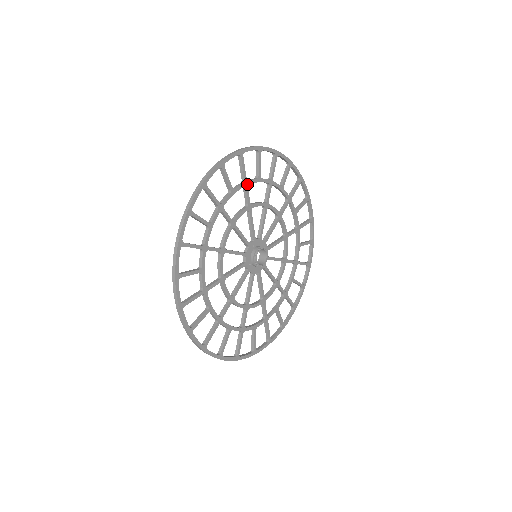
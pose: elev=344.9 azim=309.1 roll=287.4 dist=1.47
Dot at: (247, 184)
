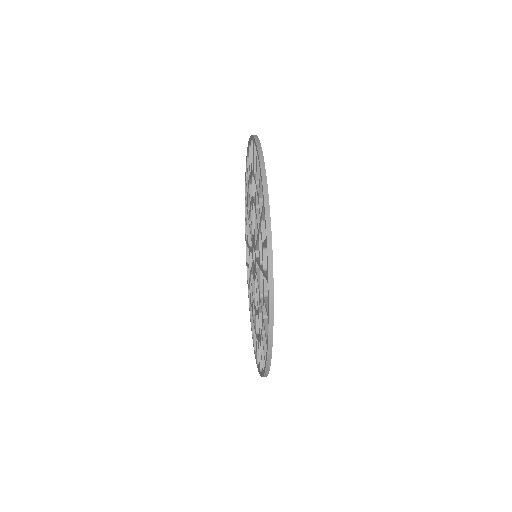
Dot at: occluded
